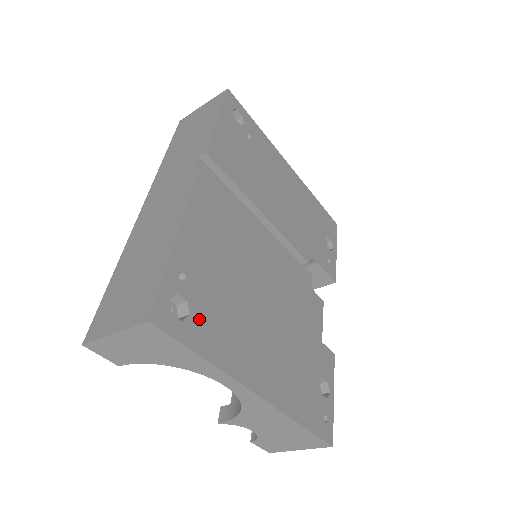
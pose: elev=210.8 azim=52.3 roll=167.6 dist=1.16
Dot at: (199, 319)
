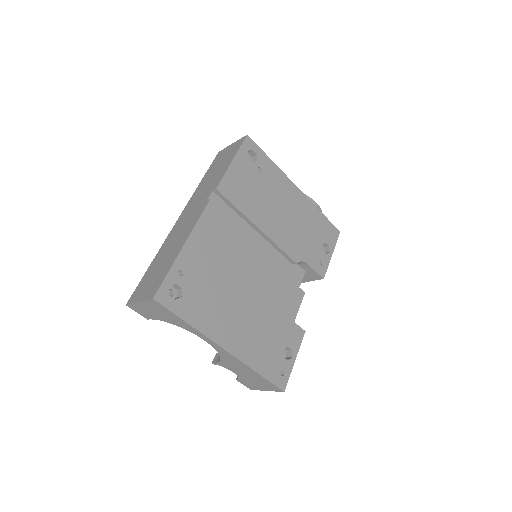
Dot at: (188, 299)
